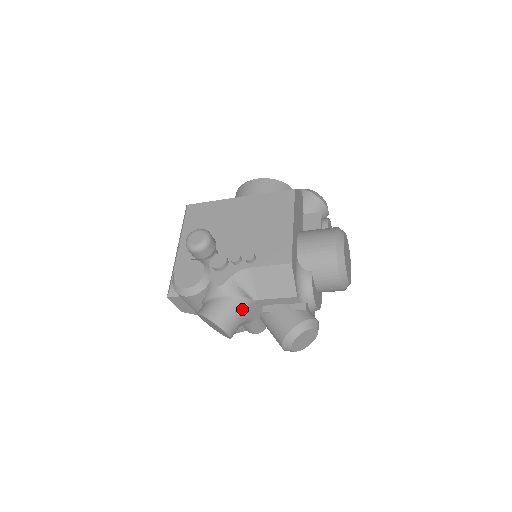
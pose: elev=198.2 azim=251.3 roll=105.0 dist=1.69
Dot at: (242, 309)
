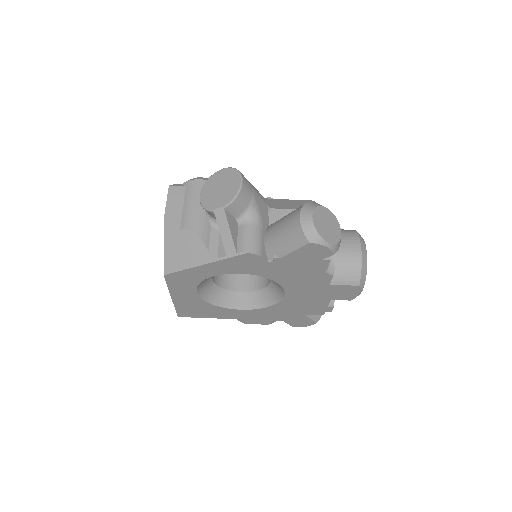
Dot at: (258, 193)
